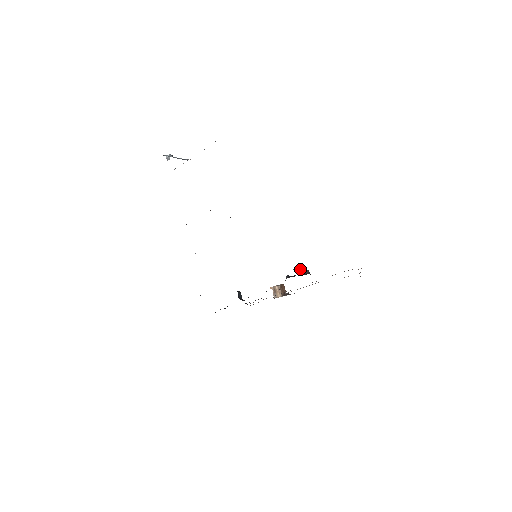
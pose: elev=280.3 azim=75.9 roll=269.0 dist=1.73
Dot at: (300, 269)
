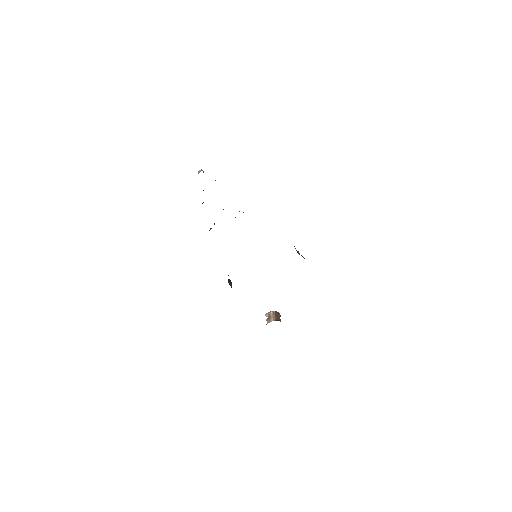
Dot at: (295, 248)
